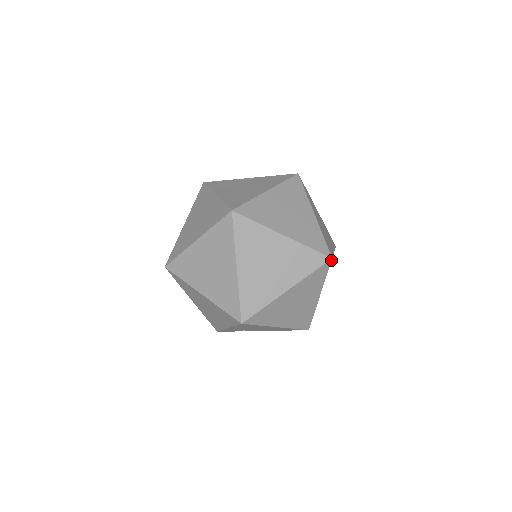
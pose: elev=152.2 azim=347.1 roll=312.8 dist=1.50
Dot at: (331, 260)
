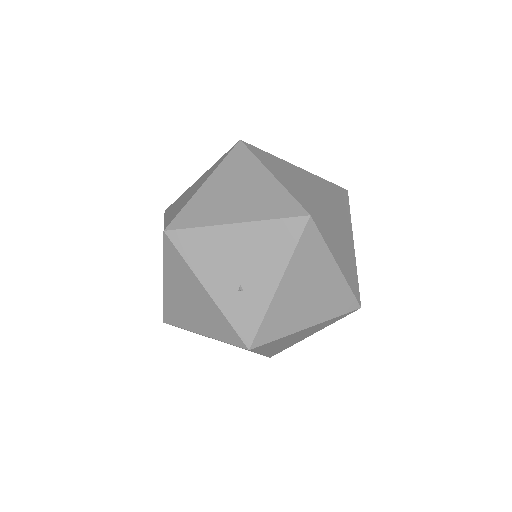
Dot at: (241, 142)
